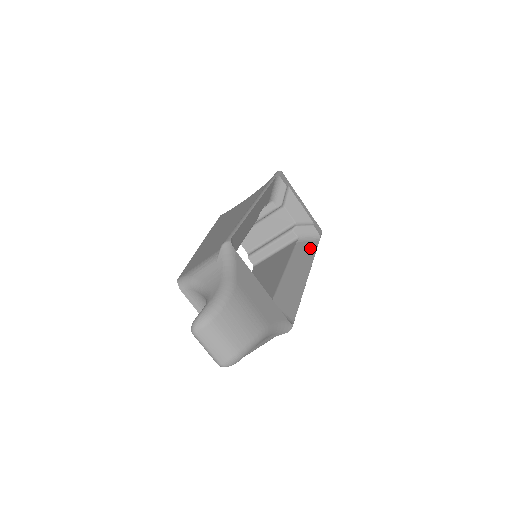
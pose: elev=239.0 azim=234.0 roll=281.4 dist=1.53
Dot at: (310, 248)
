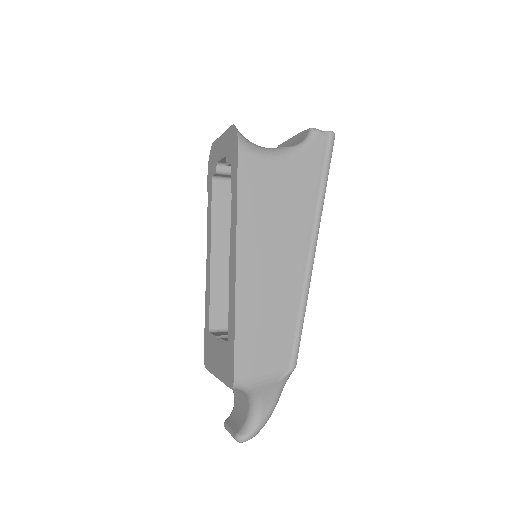
Dot at: occluded
